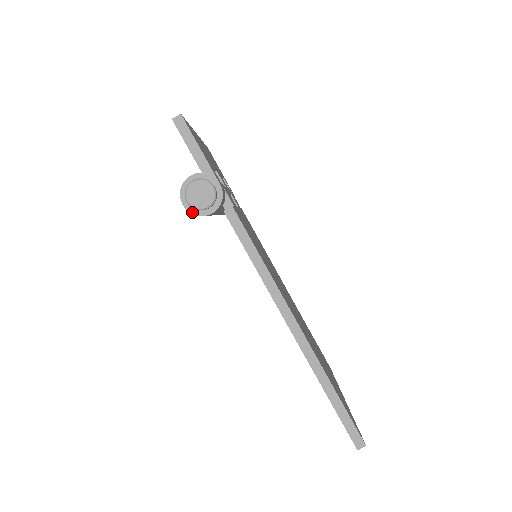
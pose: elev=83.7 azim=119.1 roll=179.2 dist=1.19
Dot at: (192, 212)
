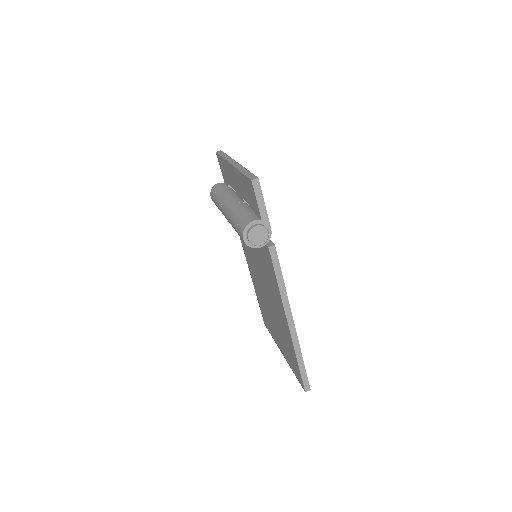
Dot at: (248, 245)
